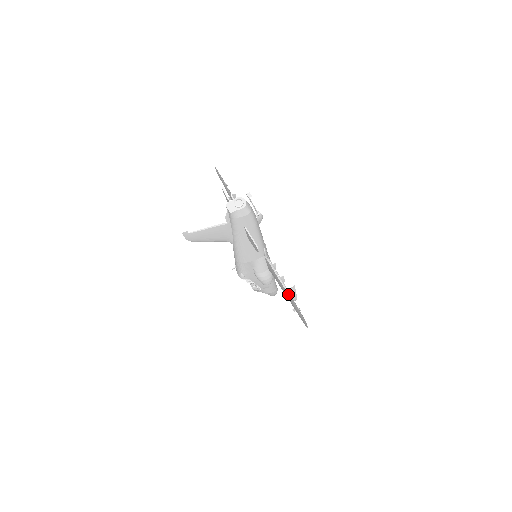
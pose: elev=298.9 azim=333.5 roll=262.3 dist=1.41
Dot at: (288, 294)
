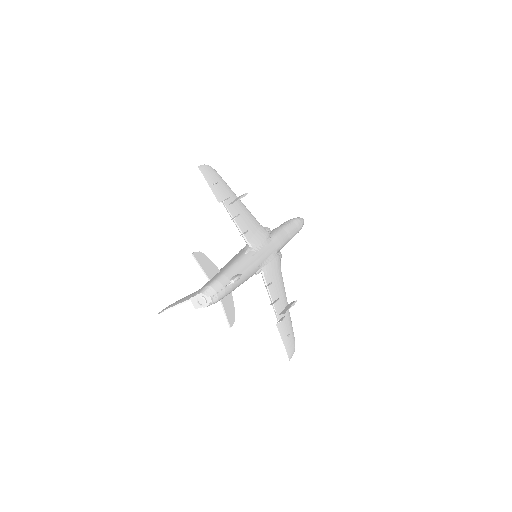
Dot at: occluded
